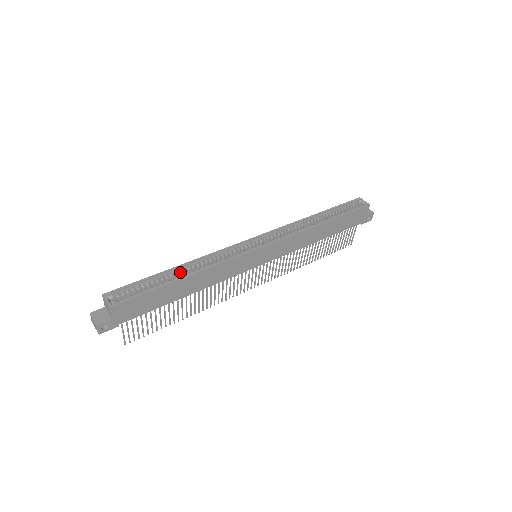
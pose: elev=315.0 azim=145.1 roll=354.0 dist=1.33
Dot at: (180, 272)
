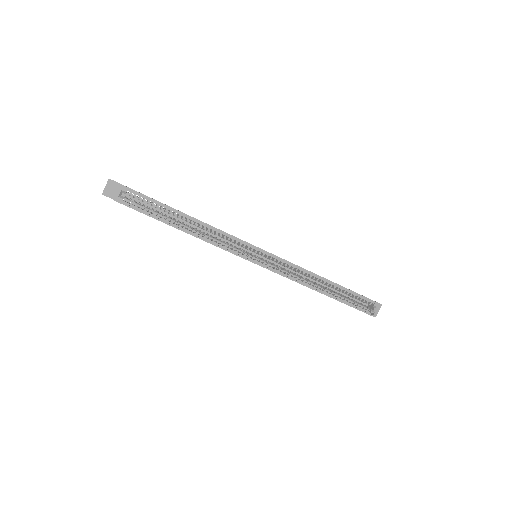
Dot at: (187, 221)
